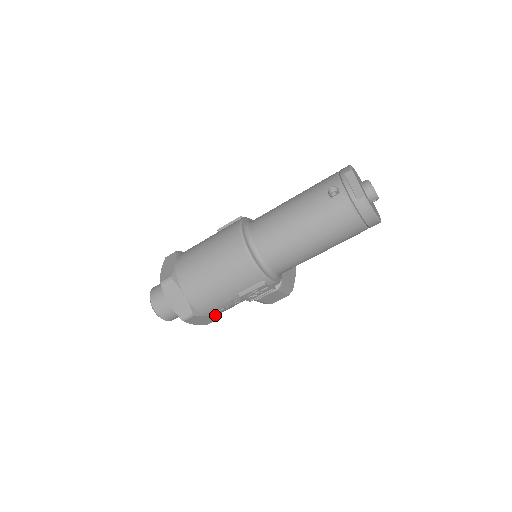
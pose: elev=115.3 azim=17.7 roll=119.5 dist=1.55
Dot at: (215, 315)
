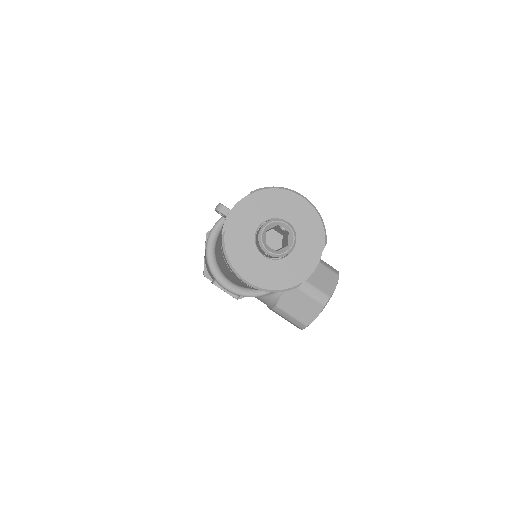
Dot at: occluded
